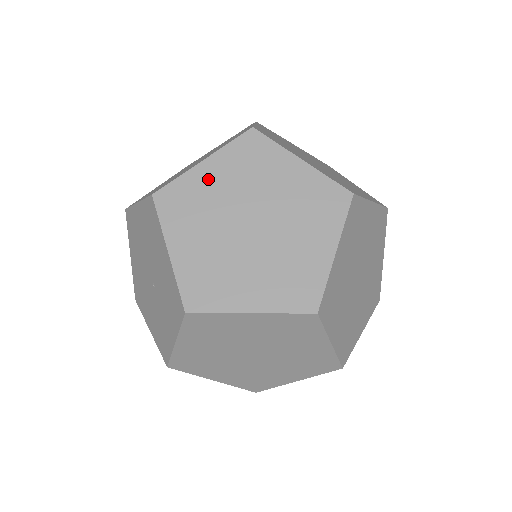
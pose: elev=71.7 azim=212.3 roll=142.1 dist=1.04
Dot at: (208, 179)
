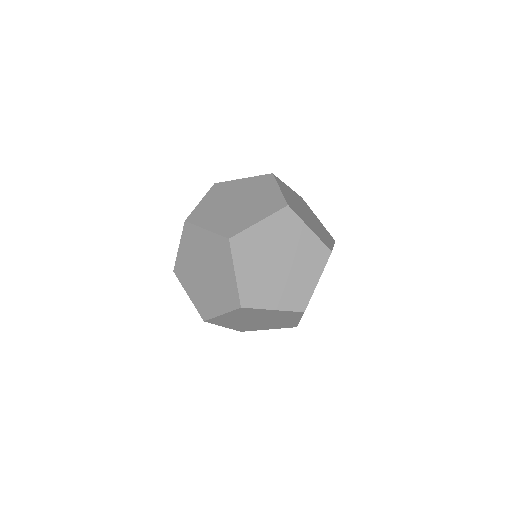
Dot at: (203, 239)
